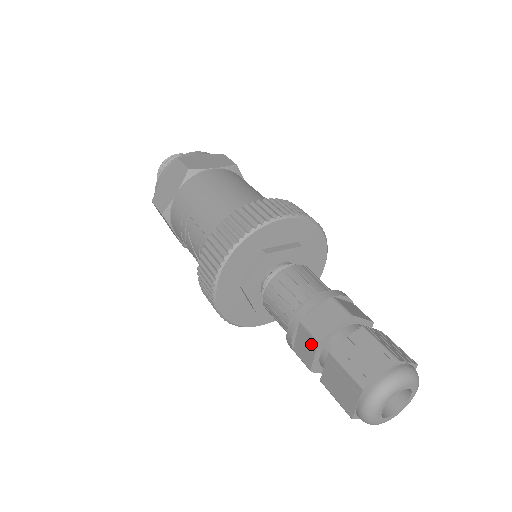
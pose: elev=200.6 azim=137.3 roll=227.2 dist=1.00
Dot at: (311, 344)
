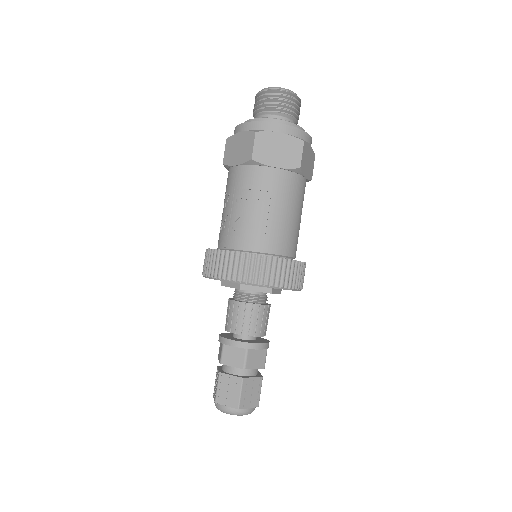
Dot at: (239, 363)
